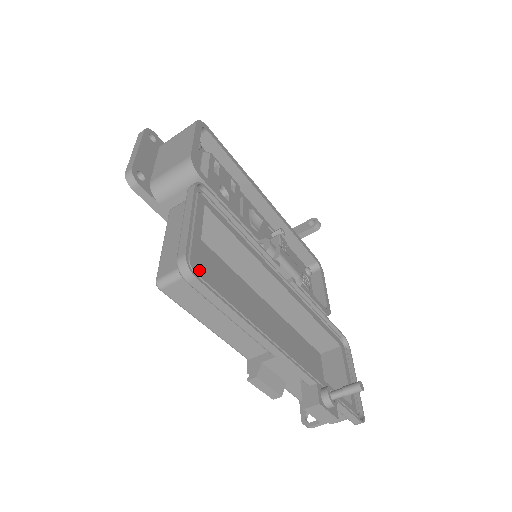
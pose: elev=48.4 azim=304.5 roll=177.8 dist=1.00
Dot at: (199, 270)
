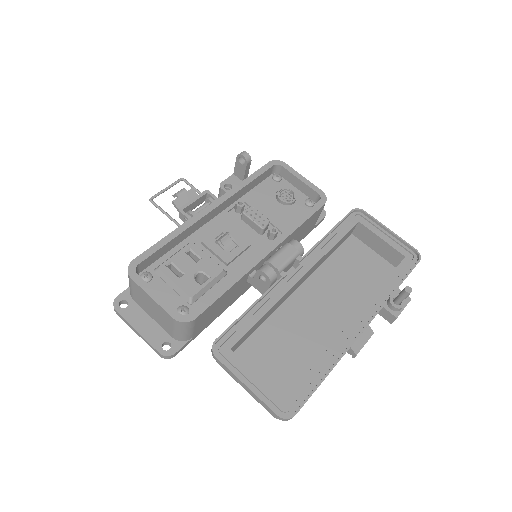
Dot at: (287, 400)
